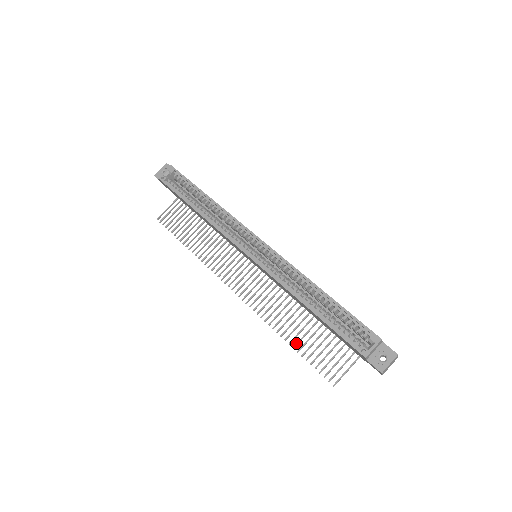
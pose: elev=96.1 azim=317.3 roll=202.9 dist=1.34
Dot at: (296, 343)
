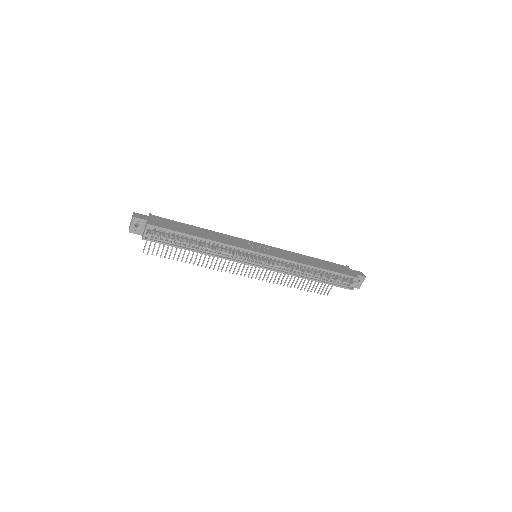
Dot at: (298, 286)
